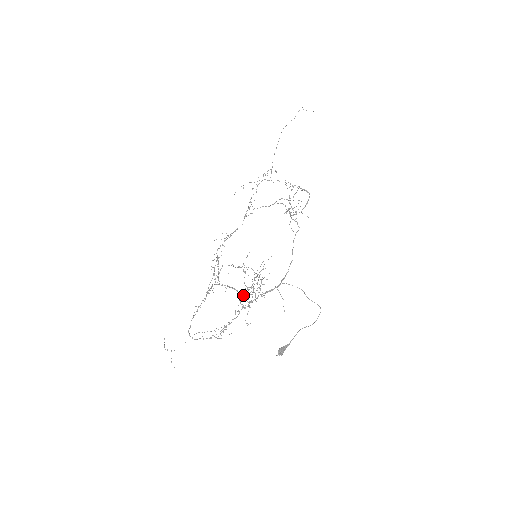
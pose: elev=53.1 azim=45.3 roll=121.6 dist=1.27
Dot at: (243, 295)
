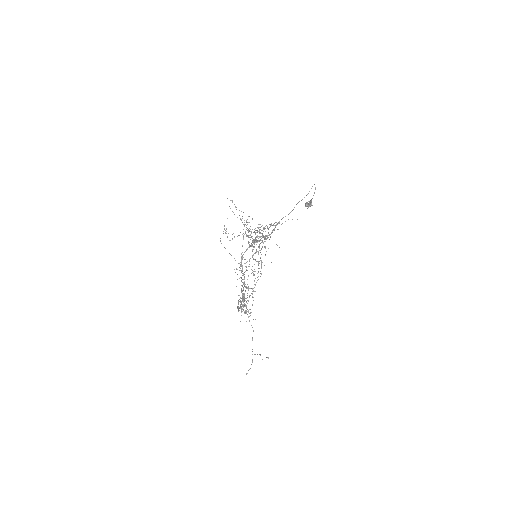
Dot at: (251, 244)
